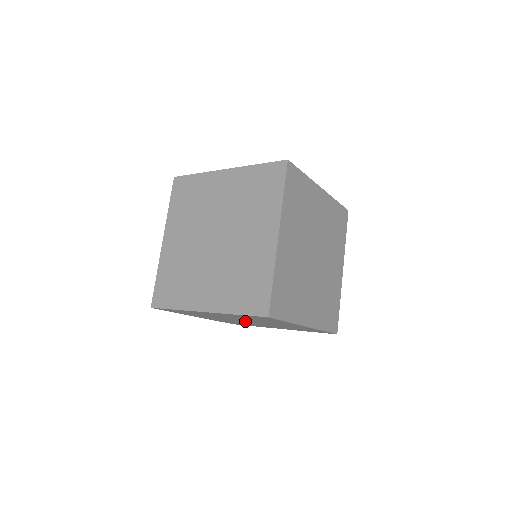
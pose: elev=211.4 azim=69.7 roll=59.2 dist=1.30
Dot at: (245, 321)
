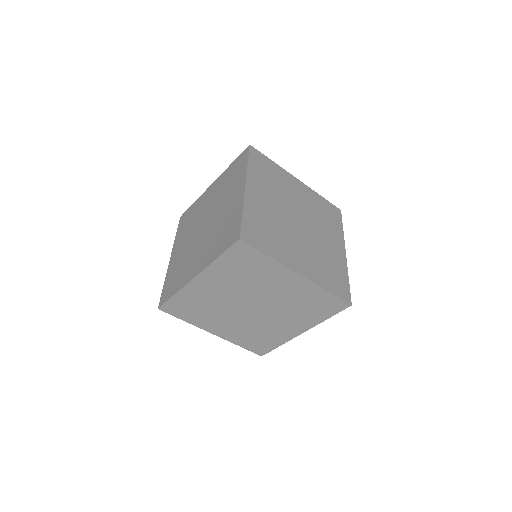
Dot at: (251, 309)
